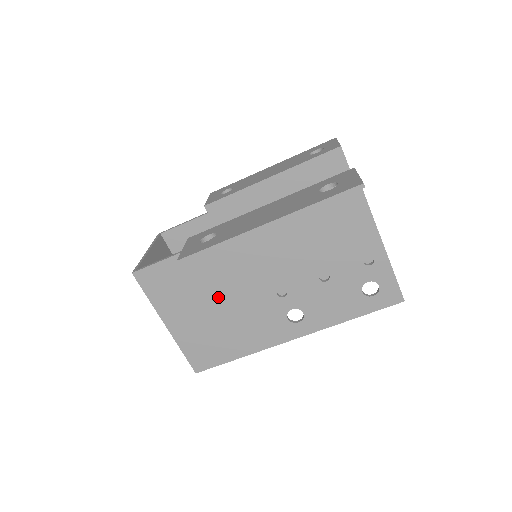
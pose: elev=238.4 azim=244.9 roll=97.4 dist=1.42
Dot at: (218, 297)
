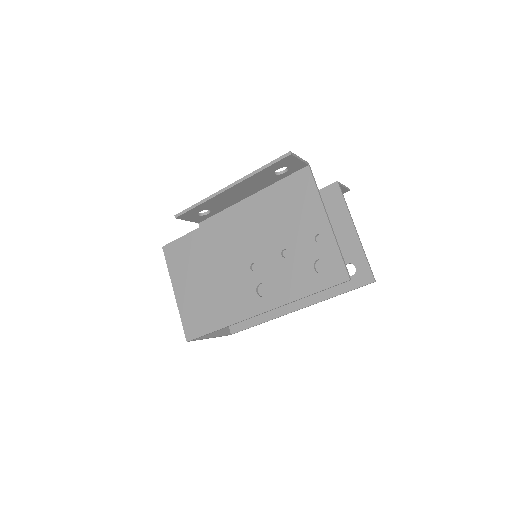
Dot at: (211, 269)
